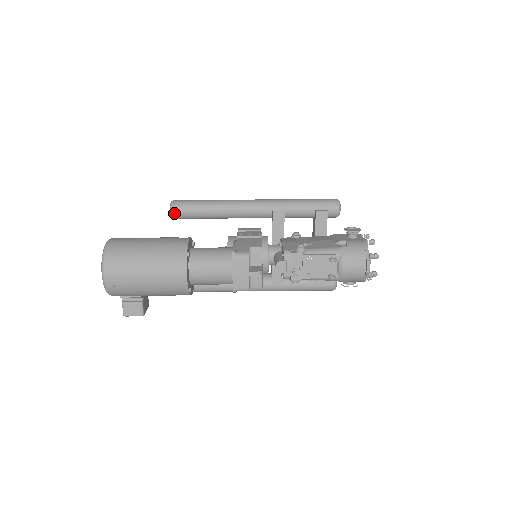
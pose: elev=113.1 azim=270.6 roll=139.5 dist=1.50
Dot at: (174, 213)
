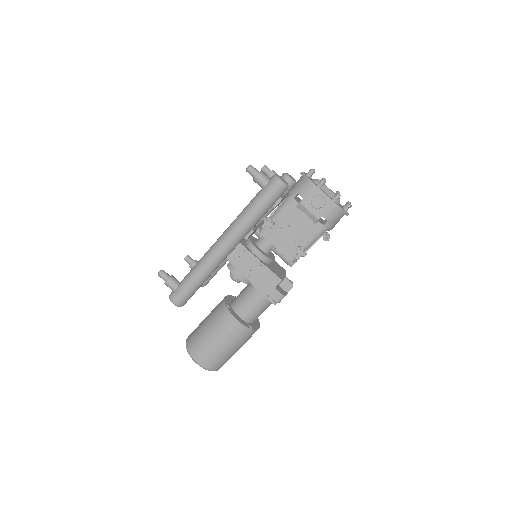
Dot at: occluded
